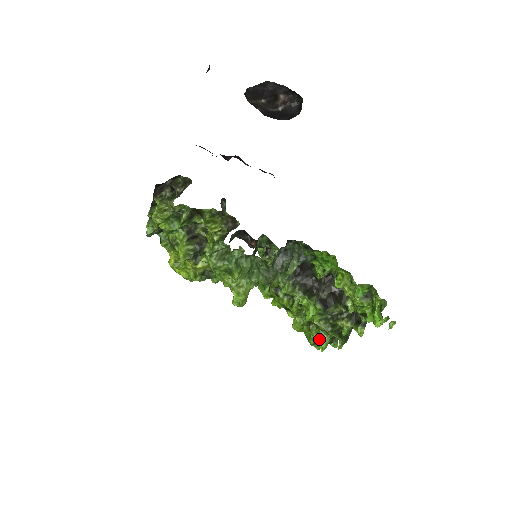
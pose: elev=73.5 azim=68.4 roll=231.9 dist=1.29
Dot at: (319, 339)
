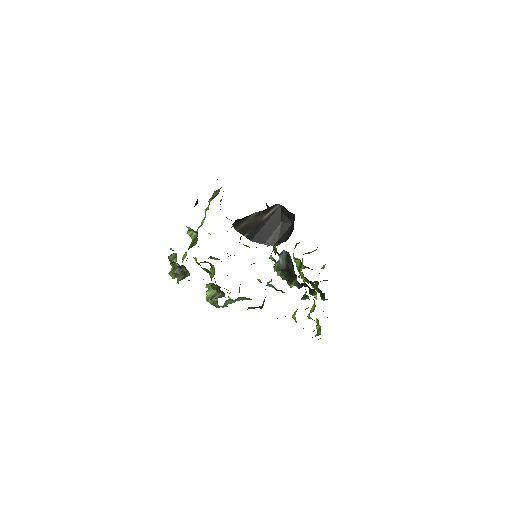
Dot at: occluded
